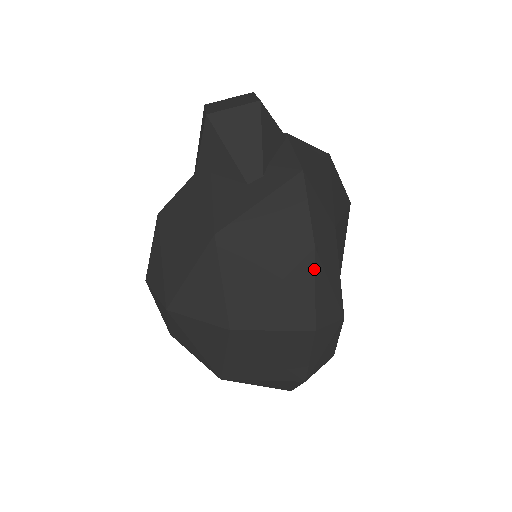
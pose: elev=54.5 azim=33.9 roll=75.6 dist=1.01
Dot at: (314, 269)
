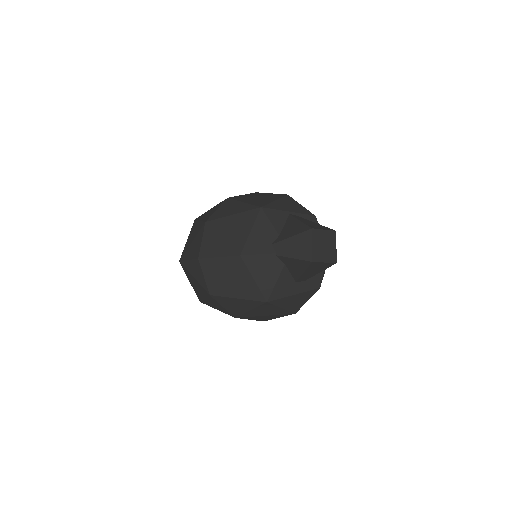
Dot at: occluded
